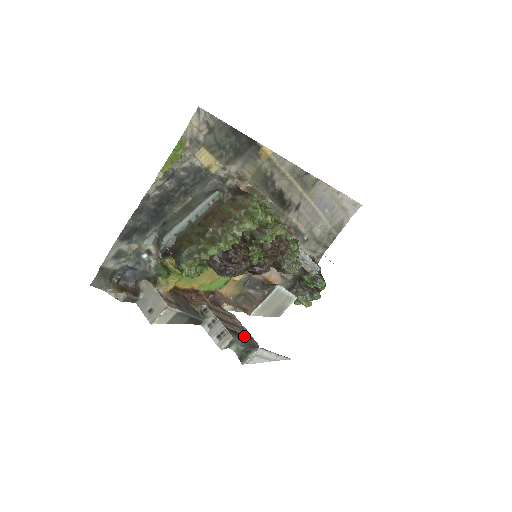
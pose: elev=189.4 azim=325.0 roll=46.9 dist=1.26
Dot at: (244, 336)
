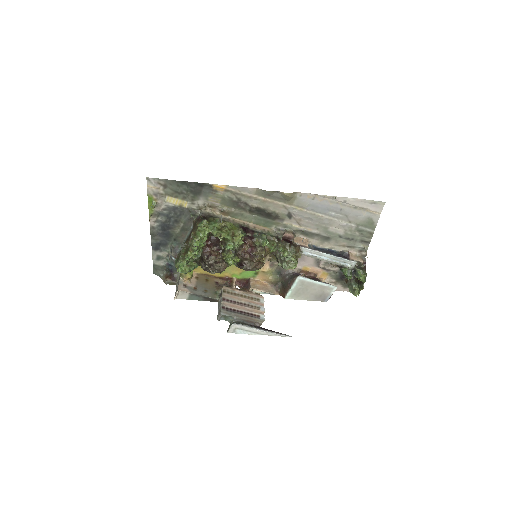
Dot at: (246, 314)
